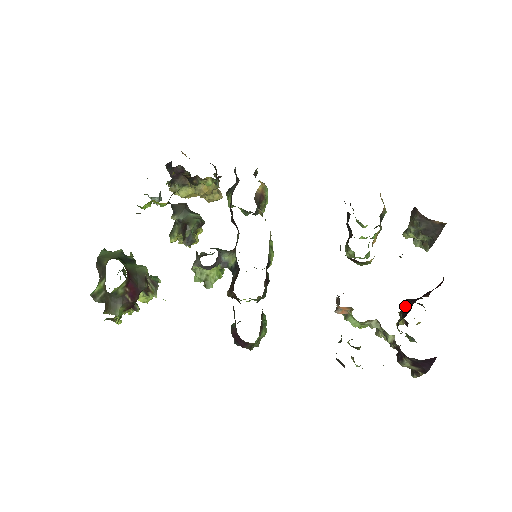
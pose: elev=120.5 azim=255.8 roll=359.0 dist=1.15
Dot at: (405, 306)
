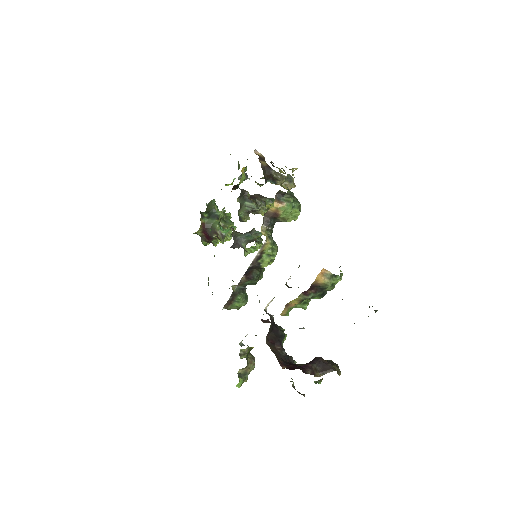
Dot at: (312, 360)
